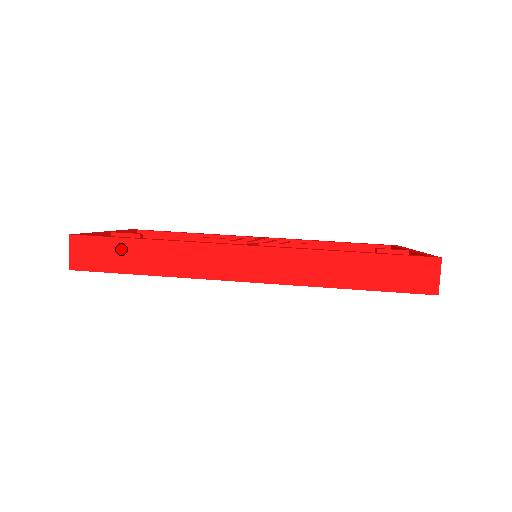
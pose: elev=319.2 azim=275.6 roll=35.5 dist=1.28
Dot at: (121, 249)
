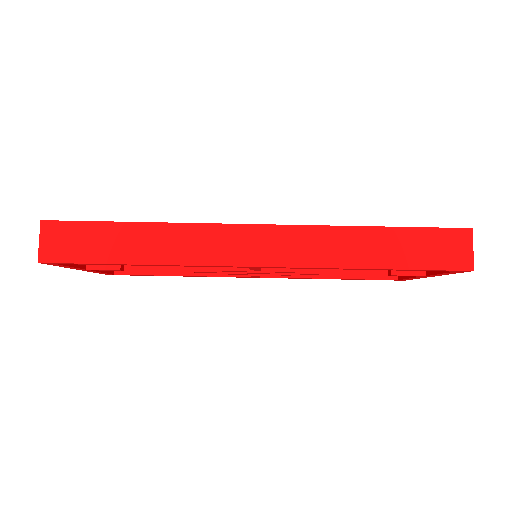
Dot at: (103, 235)
